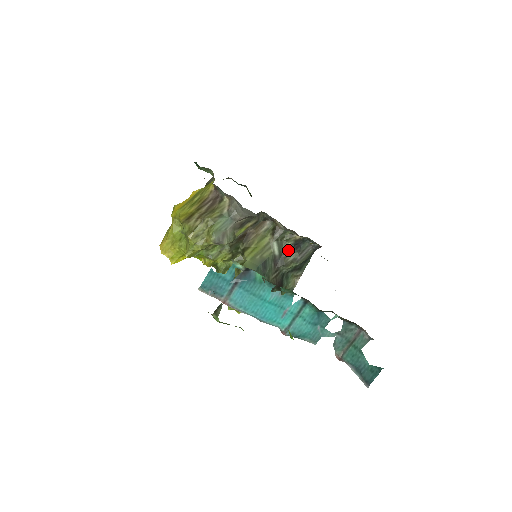
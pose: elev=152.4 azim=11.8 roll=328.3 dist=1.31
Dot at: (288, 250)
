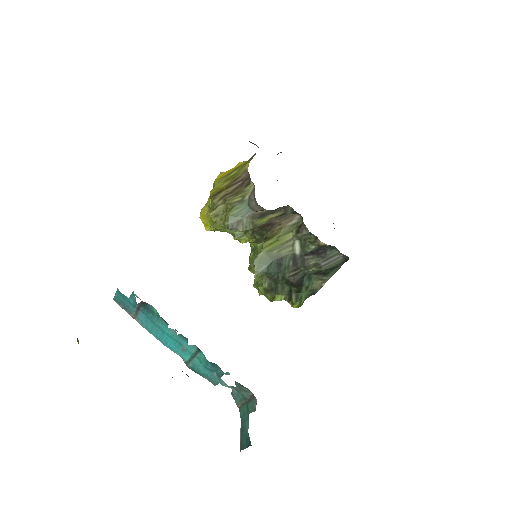
Dot at: (311, 253)
